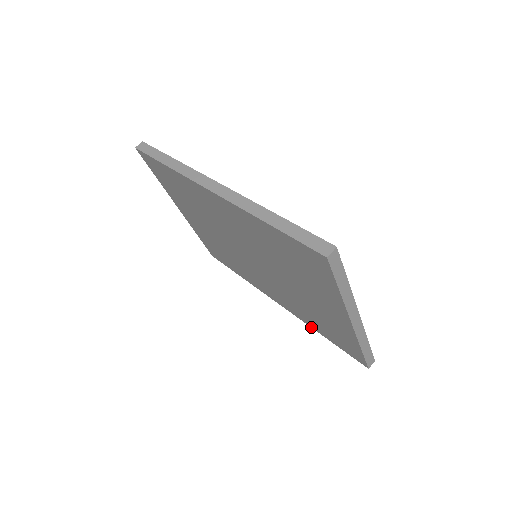
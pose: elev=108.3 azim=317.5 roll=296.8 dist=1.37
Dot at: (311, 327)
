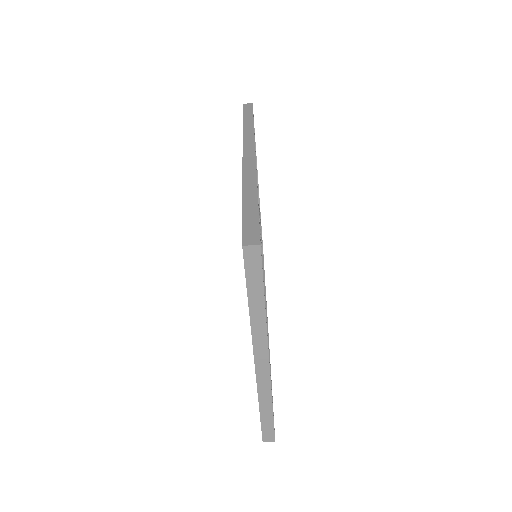
Dot at: occluded
